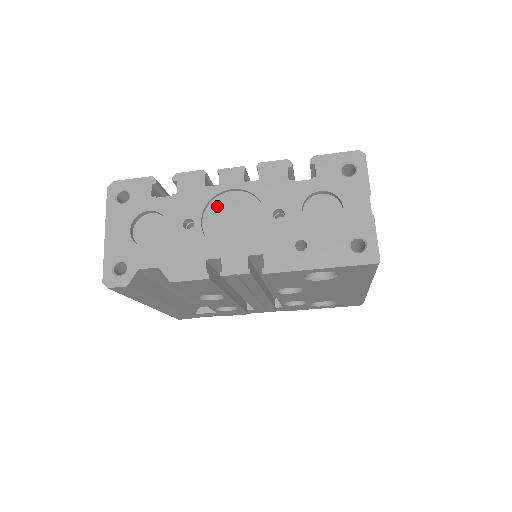
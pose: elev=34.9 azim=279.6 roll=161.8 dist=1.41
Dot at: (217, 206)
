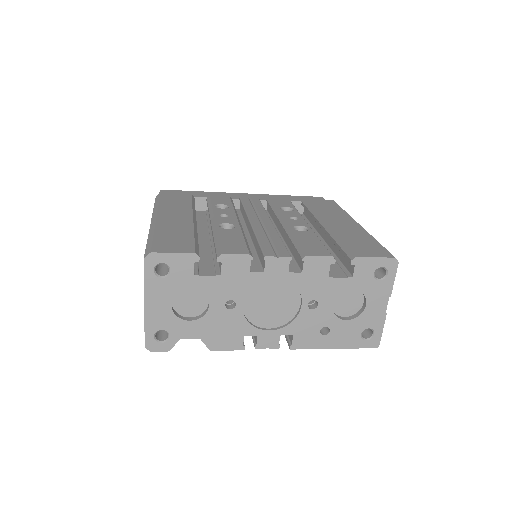
Dot at: (258, 289)
